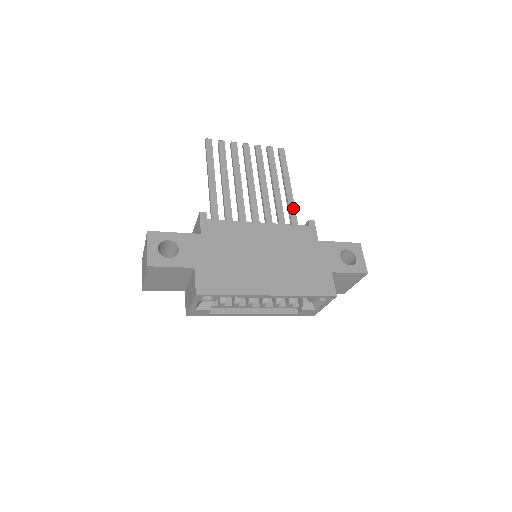
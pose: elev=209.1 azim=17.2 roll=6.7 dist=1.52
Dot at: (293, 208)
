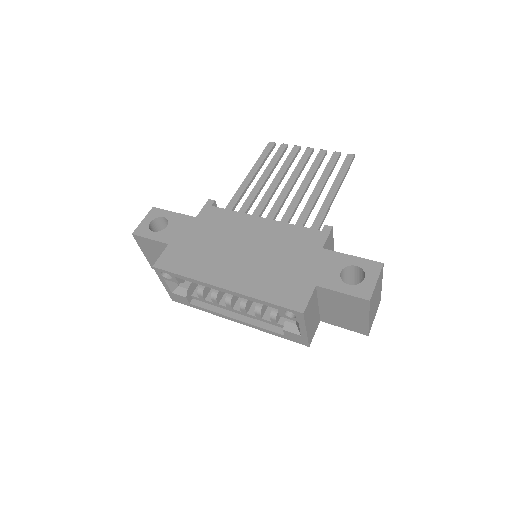
Dot at: (323, 213)
